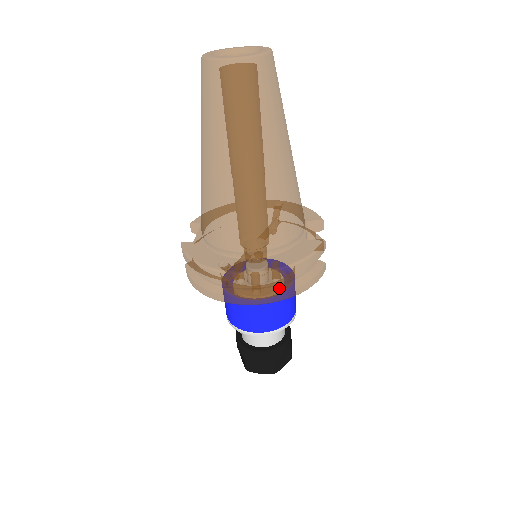
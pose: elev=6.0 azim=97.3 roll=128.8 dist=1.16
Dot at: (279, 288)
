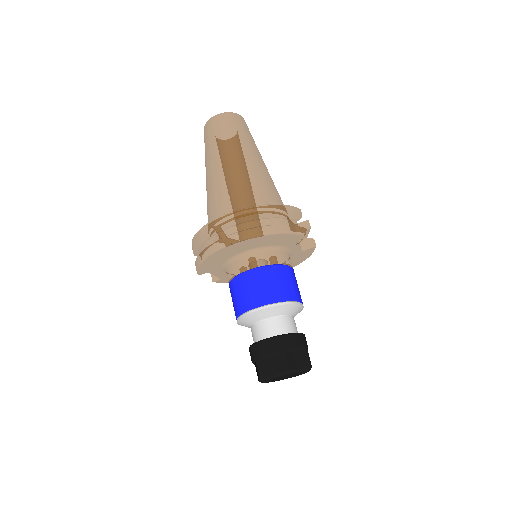
Dot at: (258, 227)
